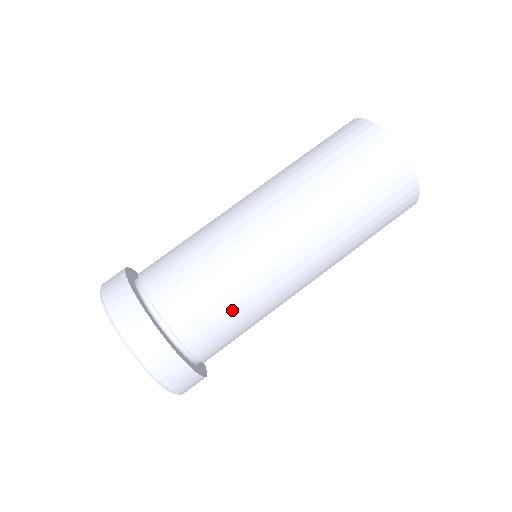
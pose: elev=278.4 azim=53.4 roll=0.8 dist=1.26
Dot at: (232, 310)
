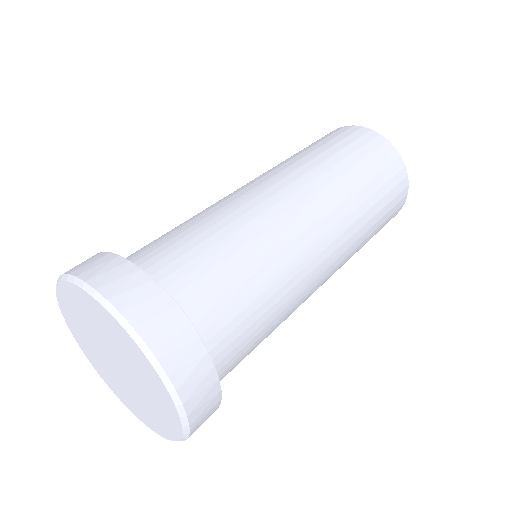
Dot at: (248, 273)
